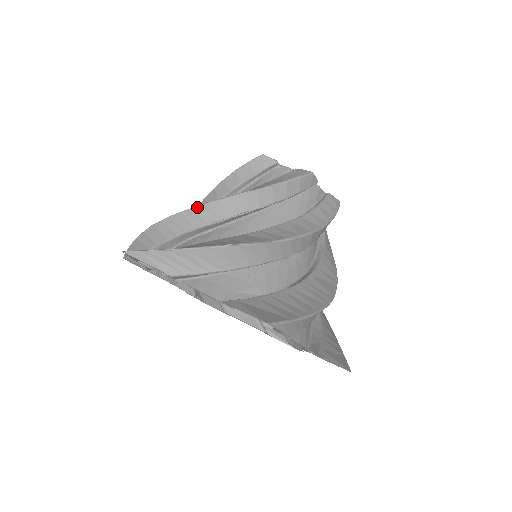
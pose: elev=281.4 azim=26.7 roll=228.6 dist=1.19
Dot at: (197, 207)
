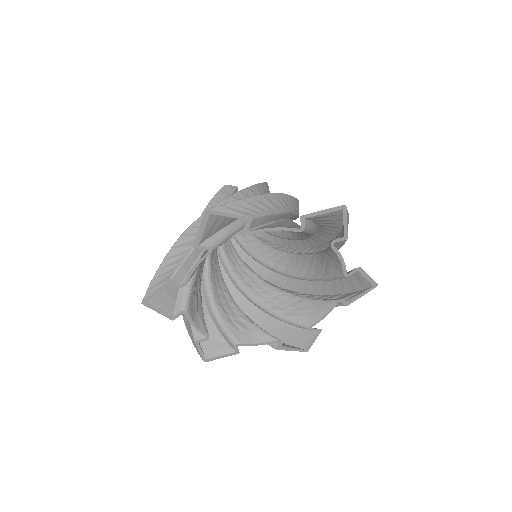
Dot at: (216, 205)
